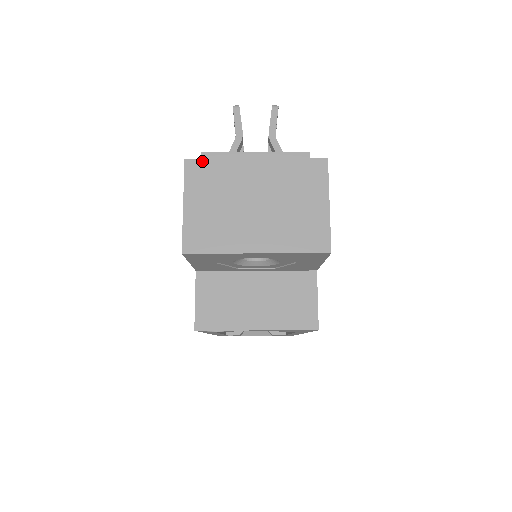
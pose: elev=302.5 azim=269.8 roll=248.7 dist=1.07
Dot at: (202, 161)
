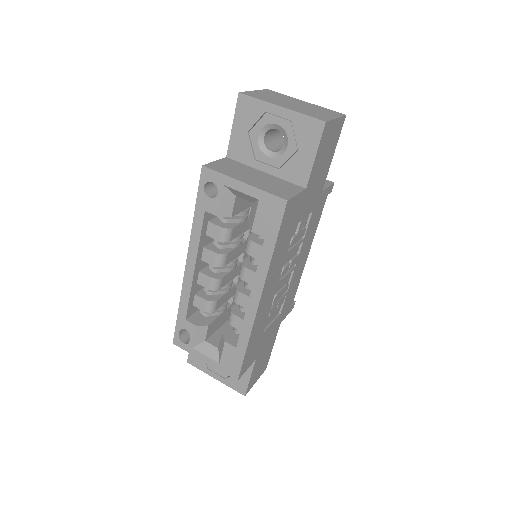
Dot at: (276, 92)
